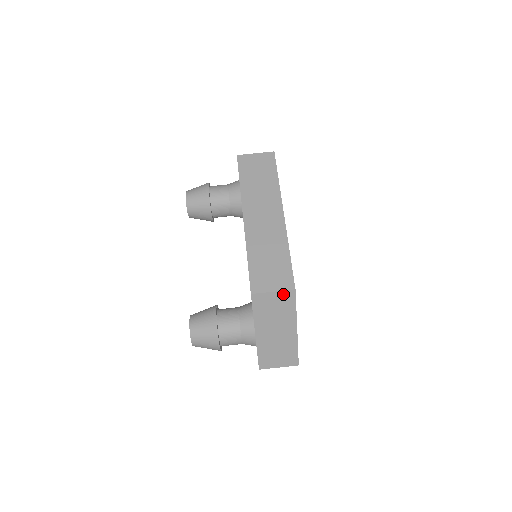
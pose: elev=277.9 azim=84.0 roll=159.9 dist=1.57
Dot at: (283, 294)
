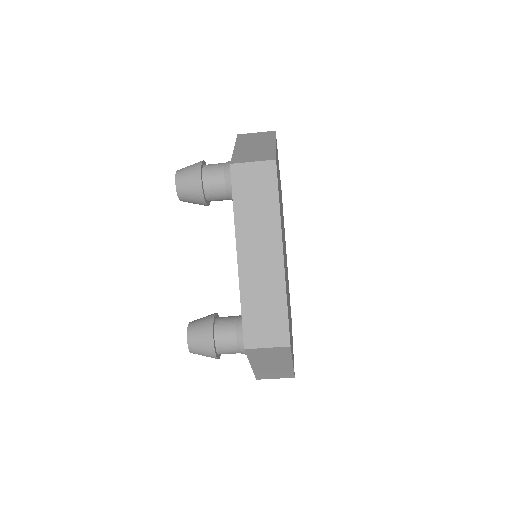
Dot at: (278, 348)
